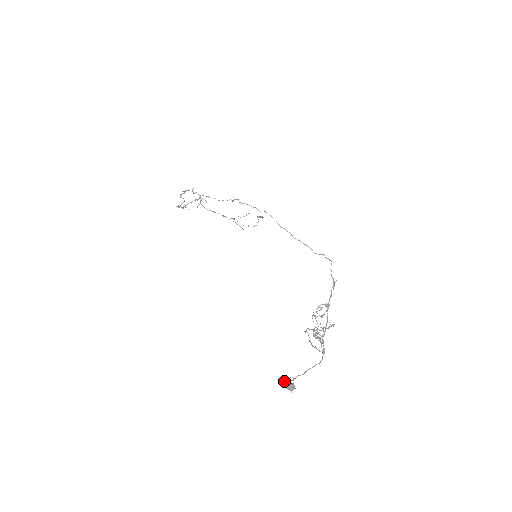
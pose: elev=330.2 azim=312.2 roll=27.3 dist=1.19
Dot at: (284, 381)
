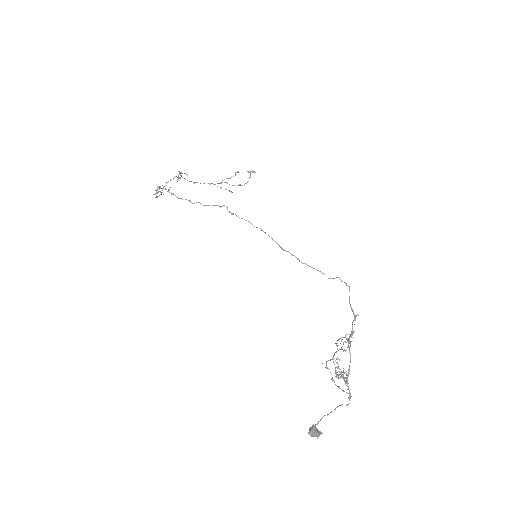
Dot at: (309, 429)
